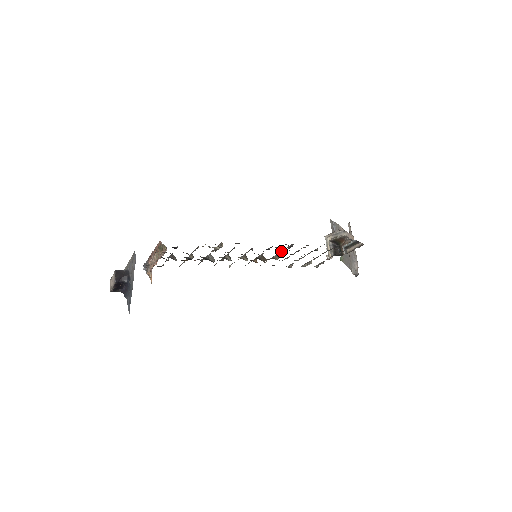
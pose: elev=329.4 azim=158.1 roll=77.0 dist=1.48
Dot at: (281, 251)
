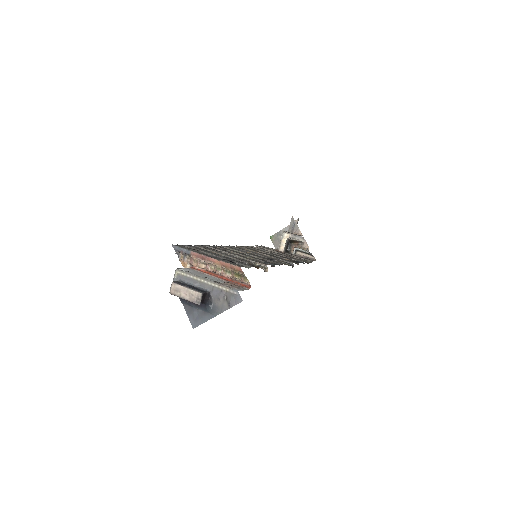
Dot at: occluded
